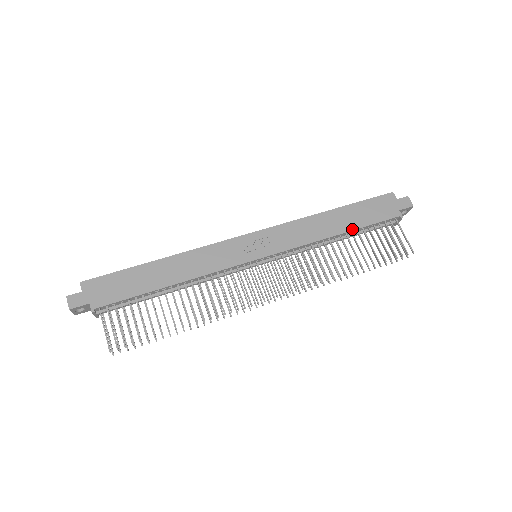
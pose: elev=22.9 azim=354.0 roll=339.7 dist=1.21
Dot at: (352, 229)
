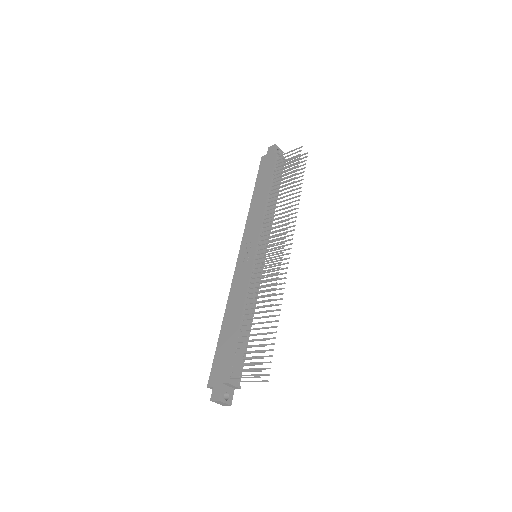
Dot at: (269, 185)
